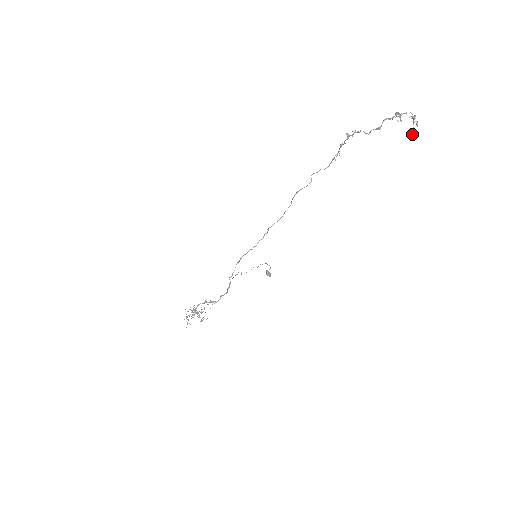
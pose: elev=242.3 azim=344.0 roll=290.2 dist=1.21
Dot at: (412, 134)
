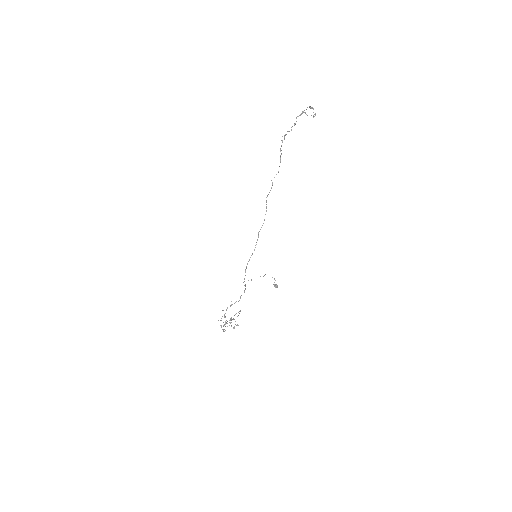
Dot at: (313, 116)
